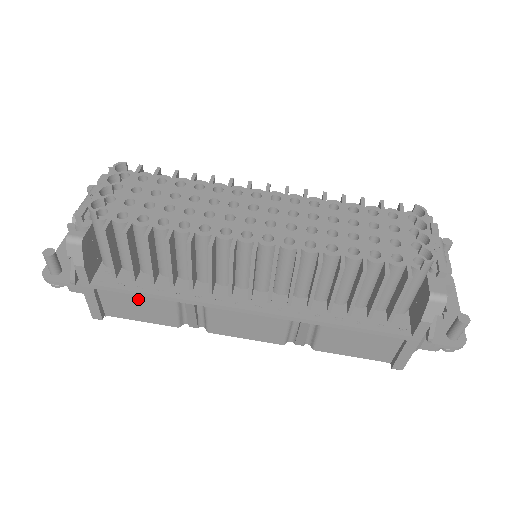
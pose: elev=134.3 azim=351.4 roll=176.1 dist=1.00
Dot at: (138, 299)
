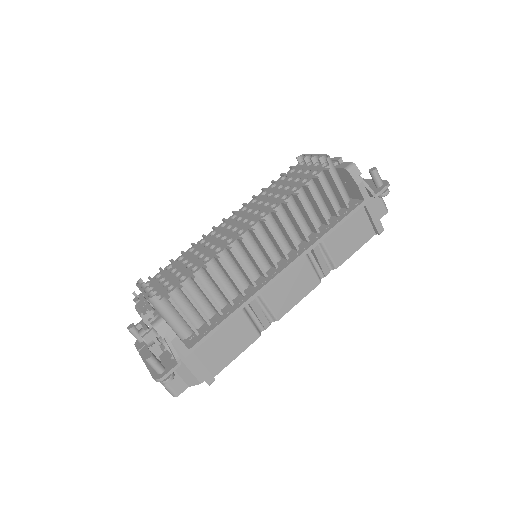
Dot at: (223, 335)
